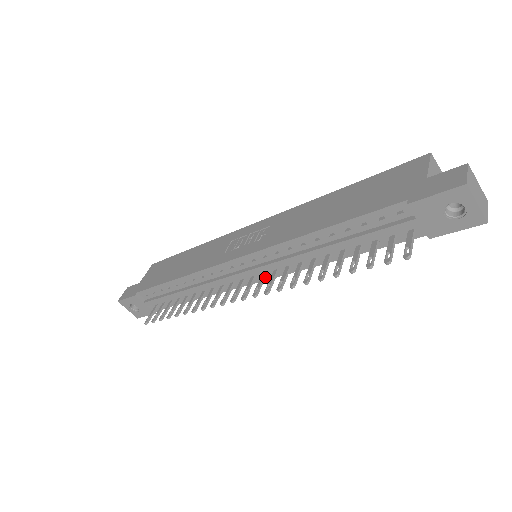
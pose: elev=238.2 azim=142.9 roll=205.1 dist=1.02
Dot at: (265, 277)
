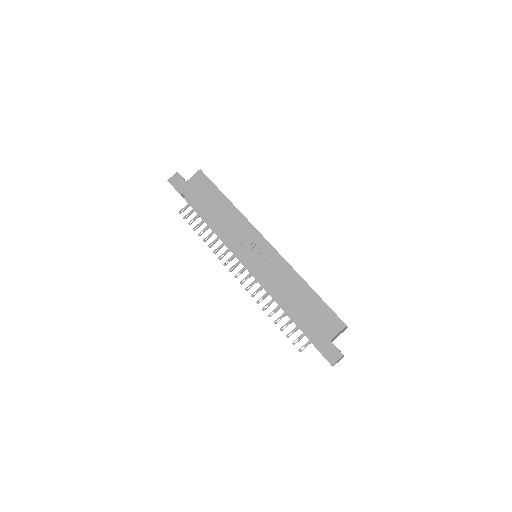
Dot at: occluded
